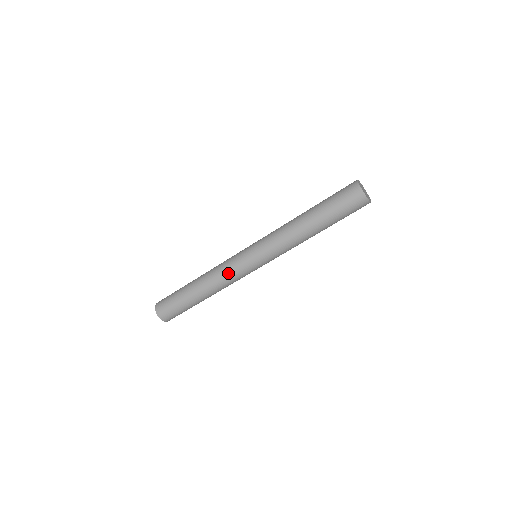
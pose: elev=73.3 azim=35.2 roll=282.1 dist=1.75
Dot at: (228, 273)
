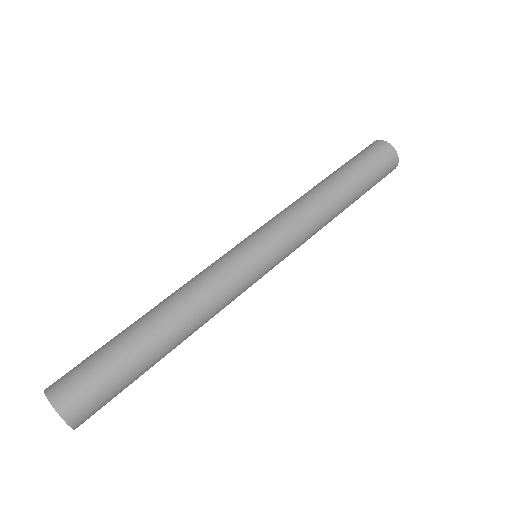
Dot at: (210, 272)
